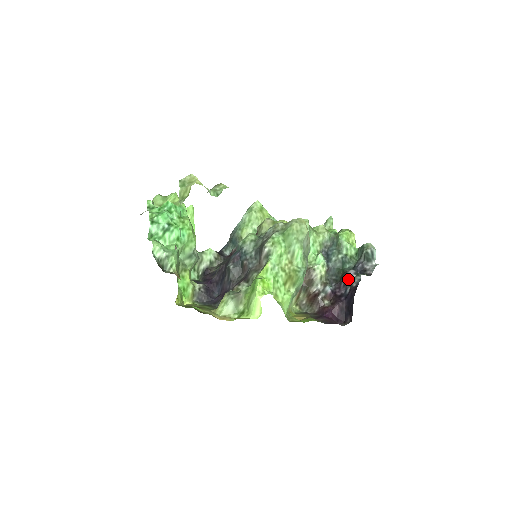
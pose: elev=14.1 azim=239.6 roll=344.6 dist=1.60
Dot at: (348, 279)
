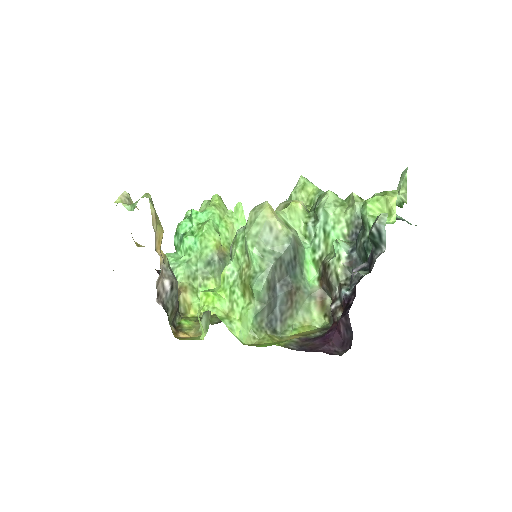
Dot at: occluded
